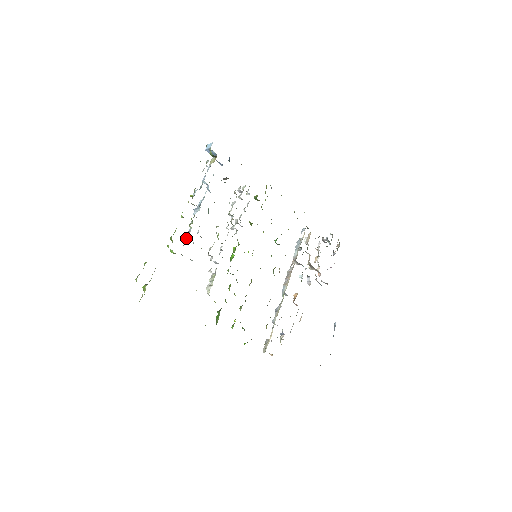
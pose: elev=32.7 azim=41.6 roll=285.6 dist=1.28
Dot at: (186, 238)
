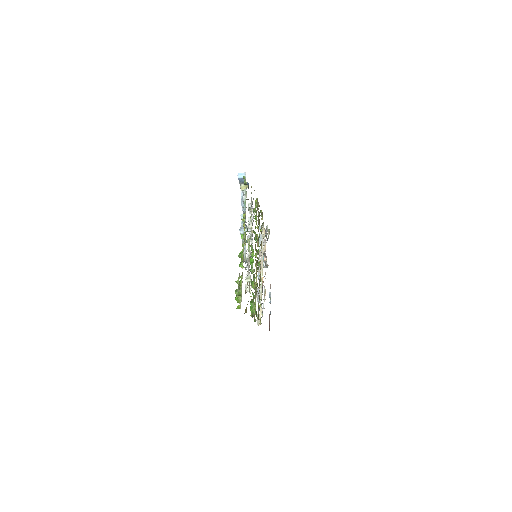
Dot at: (245, 254)
